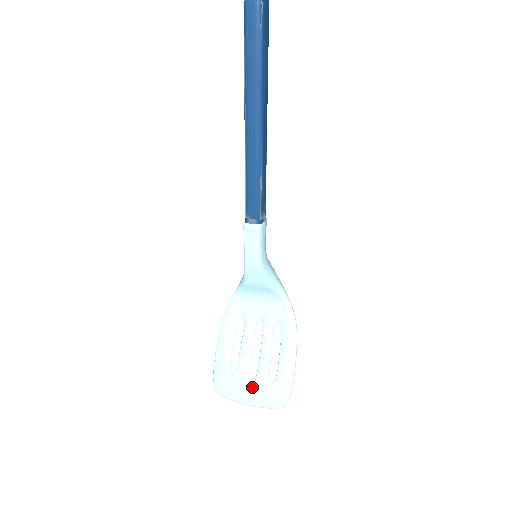
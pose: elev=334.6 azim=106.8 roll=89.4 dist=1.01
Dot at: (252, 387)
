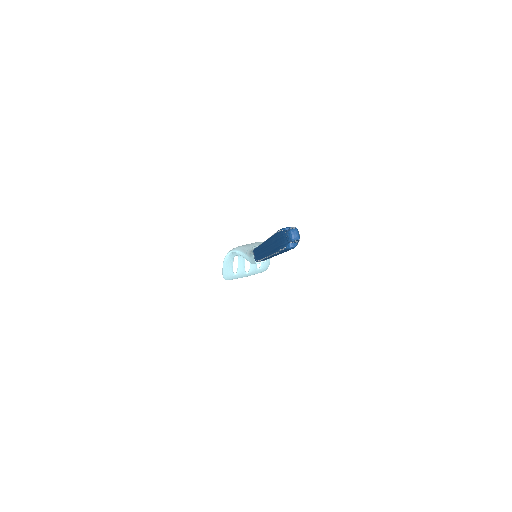
Dot at: (248, 274)
